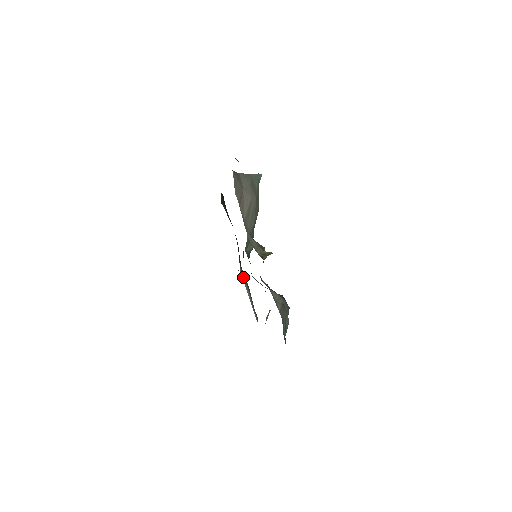
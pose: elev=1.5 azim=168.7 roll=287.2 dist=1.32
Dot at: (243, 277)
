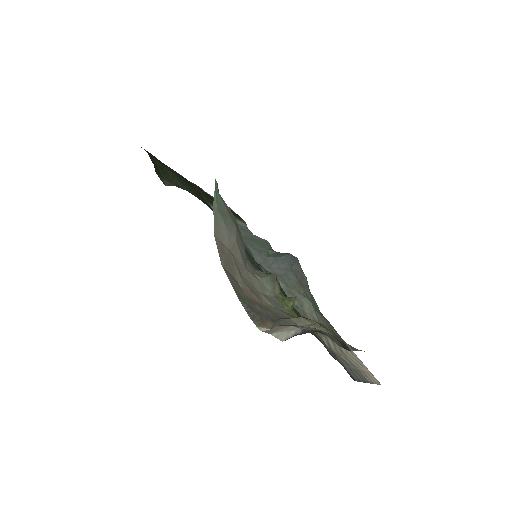
Dot at: occluded
